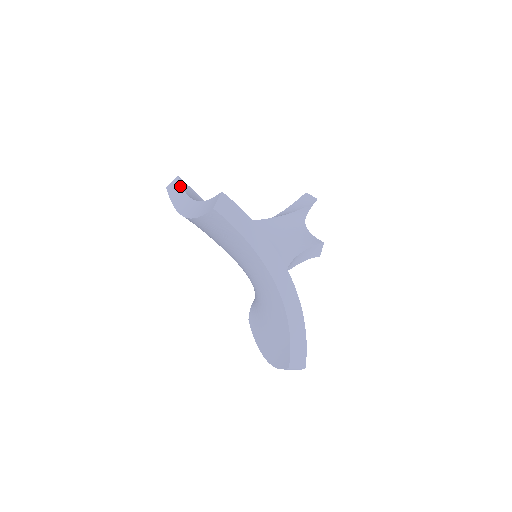
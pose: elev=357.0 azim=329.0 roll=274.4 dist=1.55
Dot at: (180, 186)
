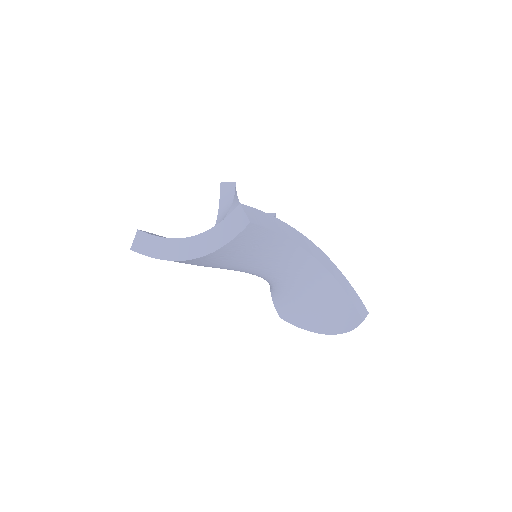
Dot at: (151, 237)
